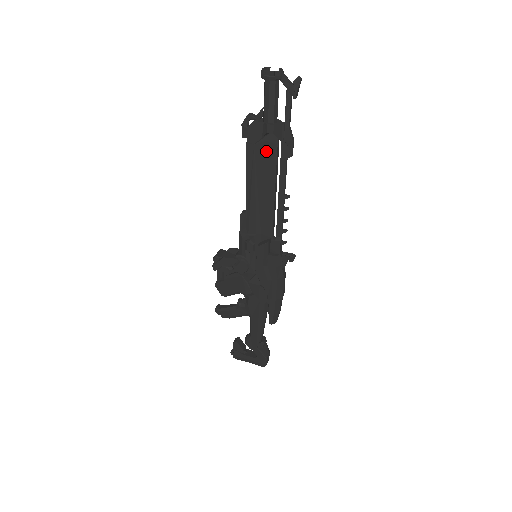
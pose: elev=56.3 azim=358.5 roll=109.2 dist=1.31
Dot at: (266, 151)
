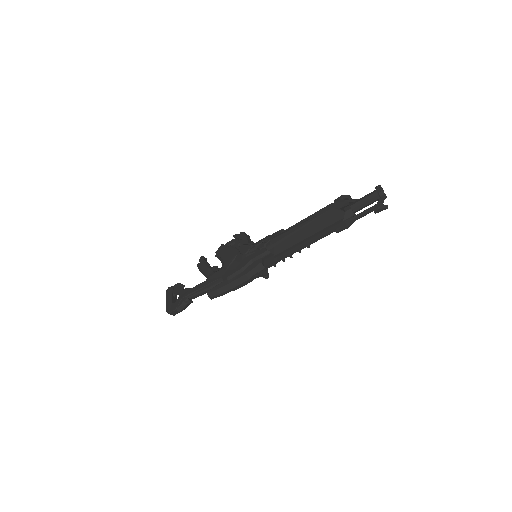
Dot at: (332, 216)
